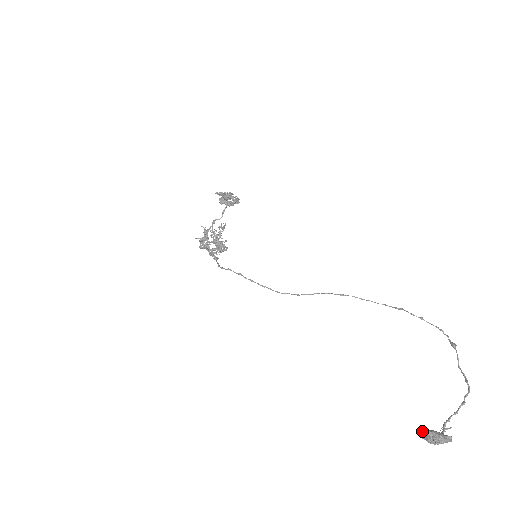
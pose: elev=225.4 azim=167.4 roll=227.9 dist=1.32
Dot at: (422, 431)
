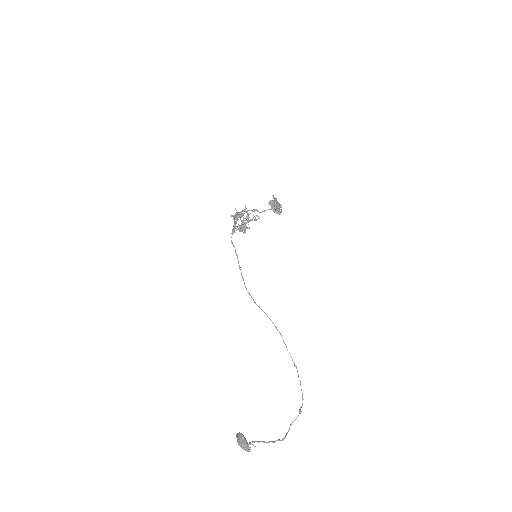
Dot at: (240, 433)
